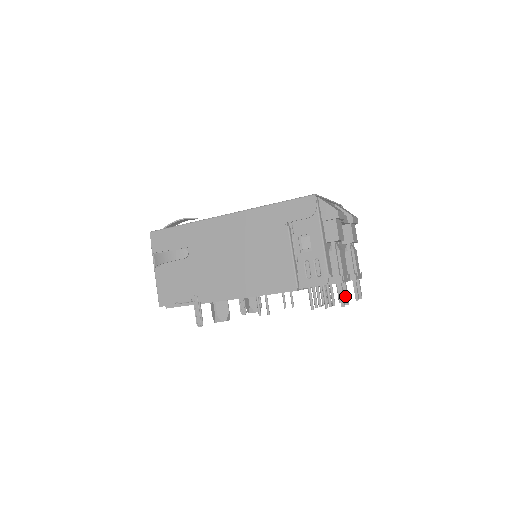
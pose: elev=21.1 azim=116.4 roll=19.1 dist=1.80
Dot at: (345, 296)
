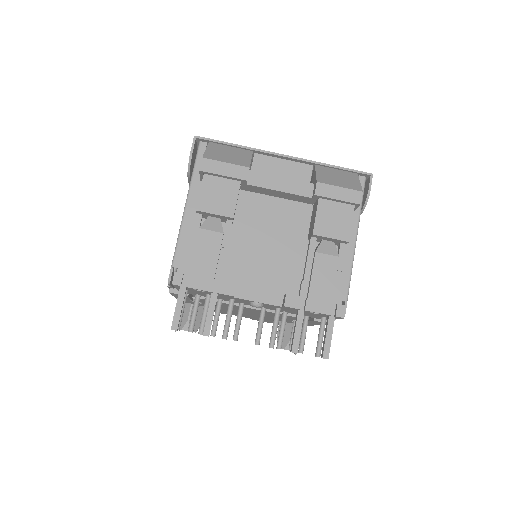
Dot at: (206, 318)
